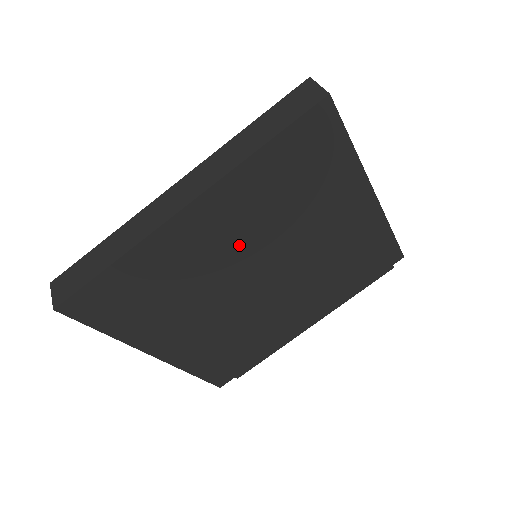
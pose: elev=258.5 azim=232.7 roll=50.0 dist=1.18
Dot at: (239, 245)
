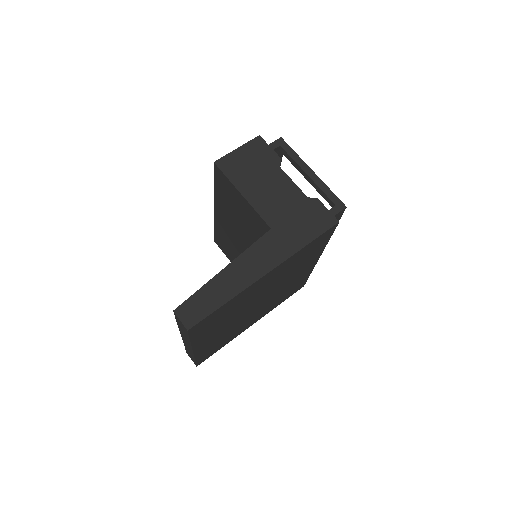
Dot at: (231, 323)
